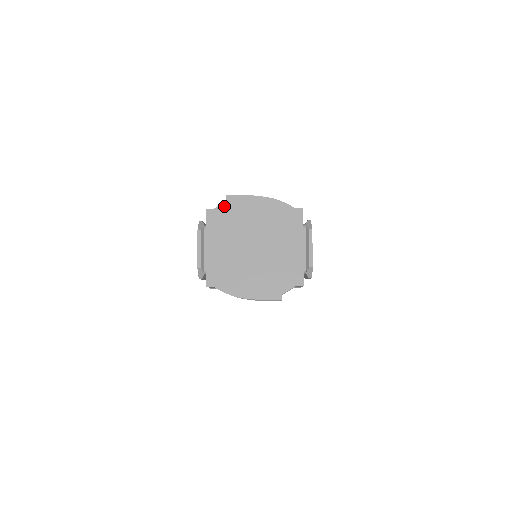
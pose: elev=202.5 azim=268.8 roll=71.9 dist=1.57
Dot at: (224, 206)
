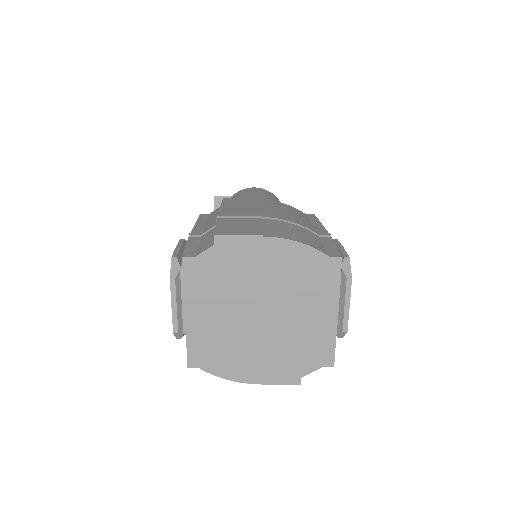
Dot at: (212, 252)
